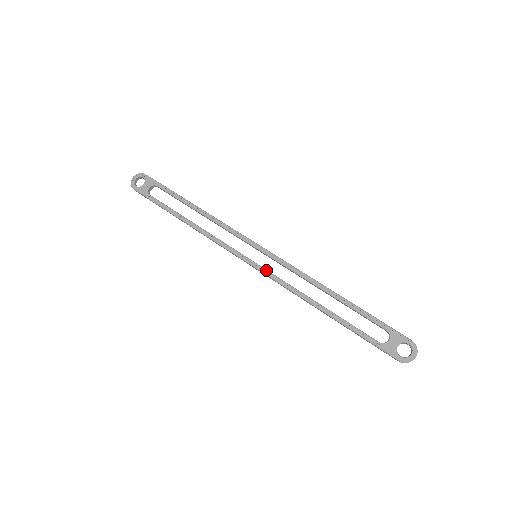
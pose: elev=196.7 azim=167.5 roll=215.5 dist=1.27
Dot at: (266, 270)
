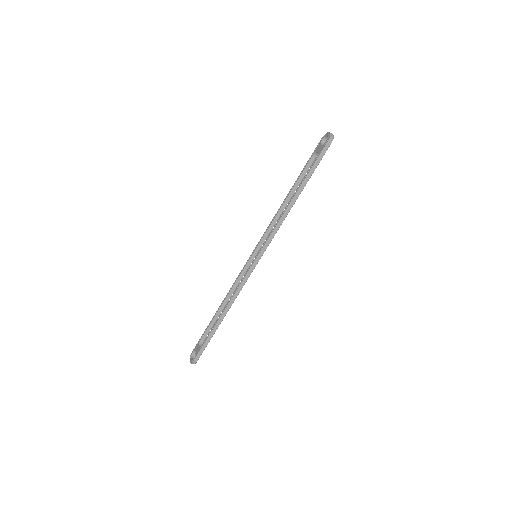
Dot at: (263, 245)
